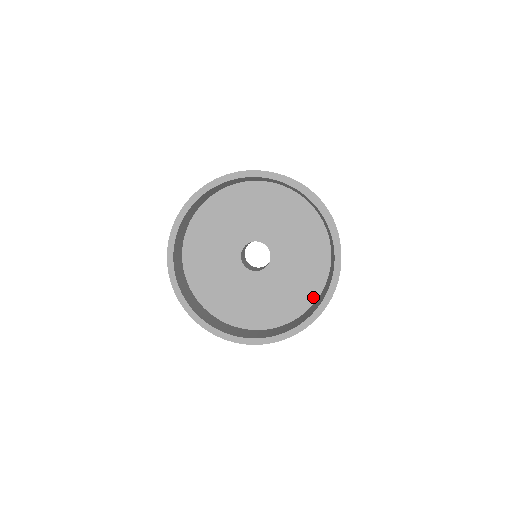
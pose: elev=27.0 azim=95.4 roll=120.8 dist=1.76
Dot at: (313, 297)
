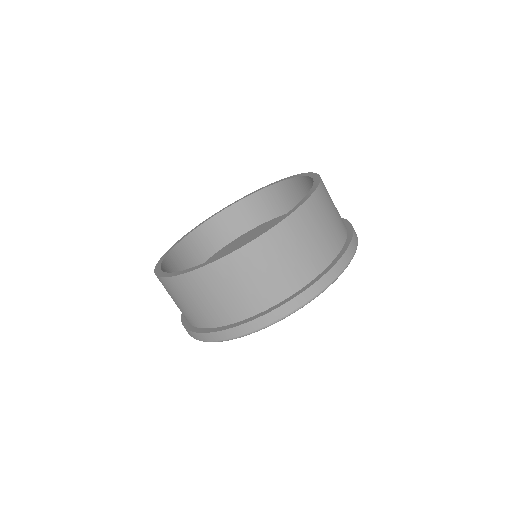
Dot at: occluded
